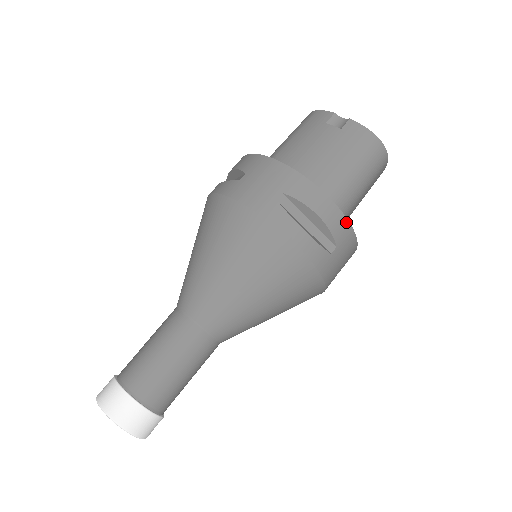
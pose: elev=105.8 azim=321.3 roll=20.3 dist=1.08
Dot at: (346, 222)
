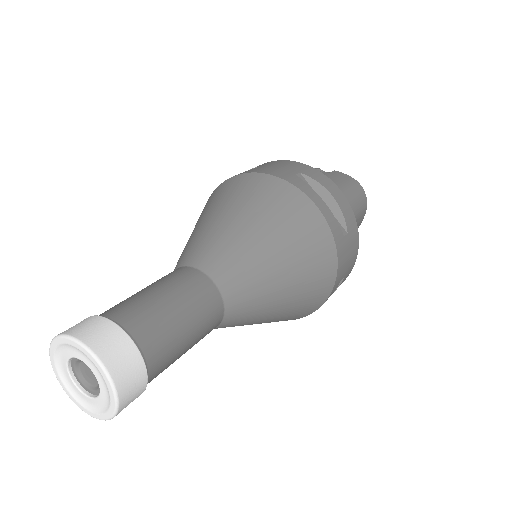
Dot at: (353, 216)
